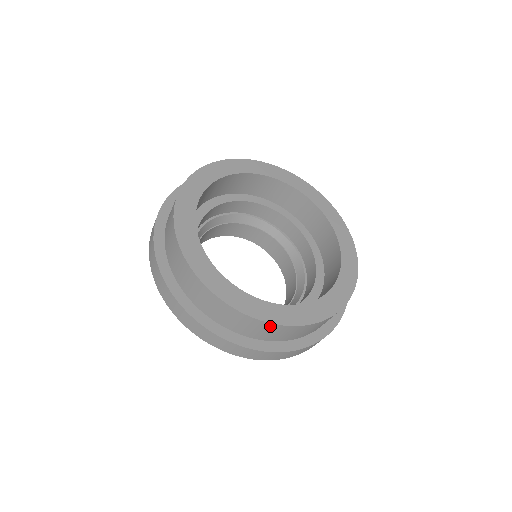
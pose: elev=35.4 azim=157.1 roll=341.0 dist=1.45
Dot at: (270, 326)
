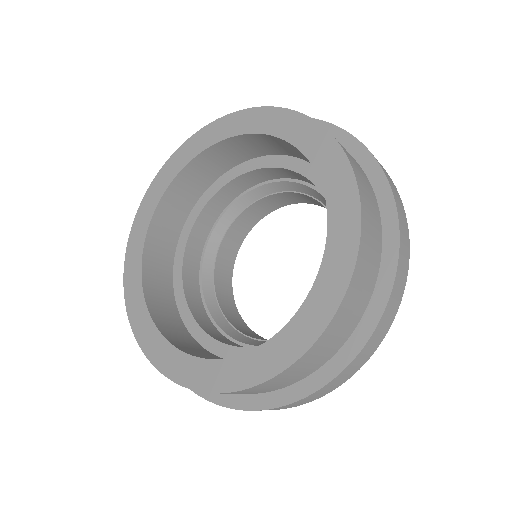
Dot at: occluded
